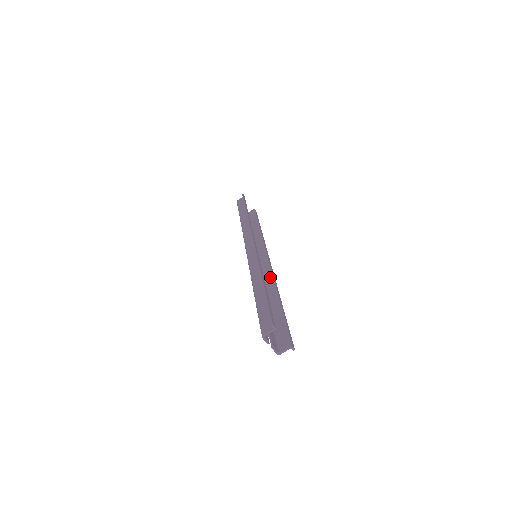
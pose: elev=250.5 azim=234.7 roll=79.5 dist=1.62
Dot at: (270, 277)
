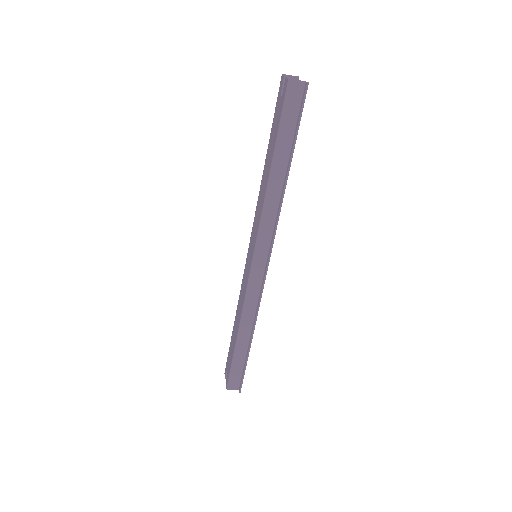
Dot at: occluded
